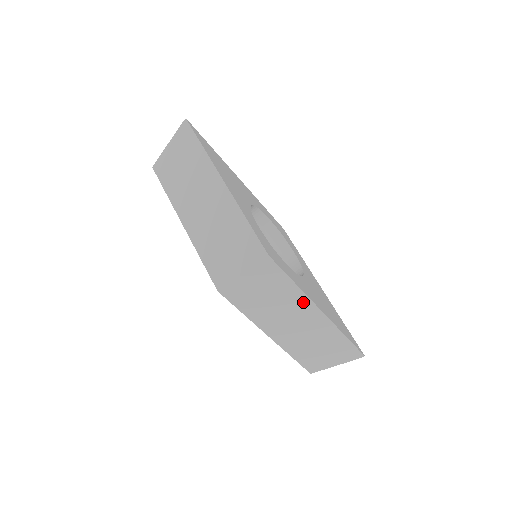
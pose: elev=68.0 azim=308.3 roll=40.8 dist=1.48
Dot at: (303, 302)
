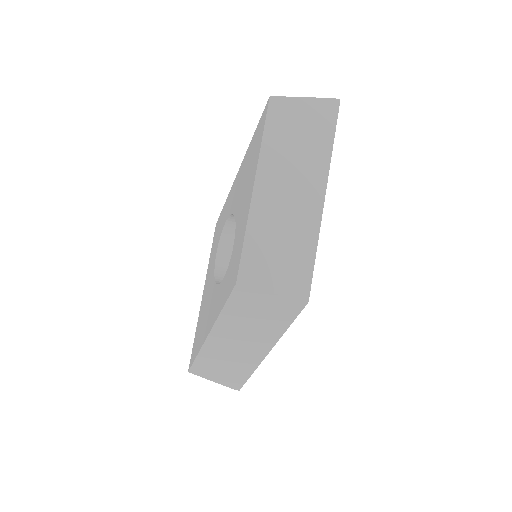
Dot at: (270, 340)
